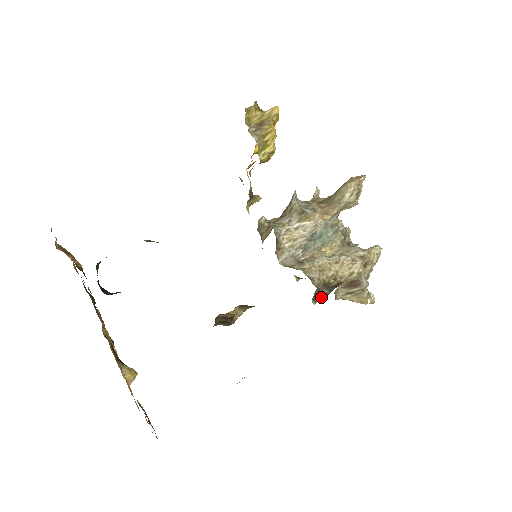
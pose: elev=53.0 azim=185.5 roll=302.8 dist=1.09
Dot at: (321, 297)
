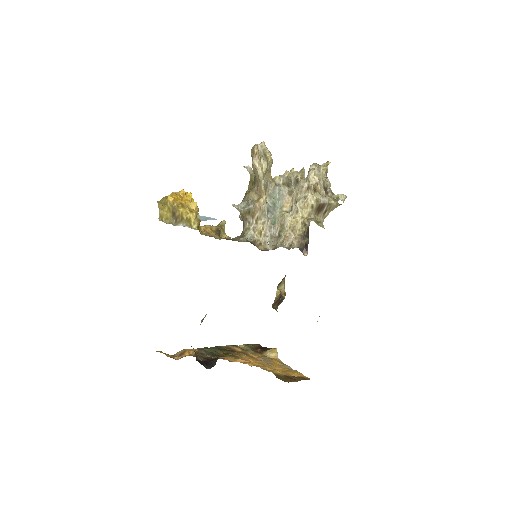
Dot at: (307, 247)
